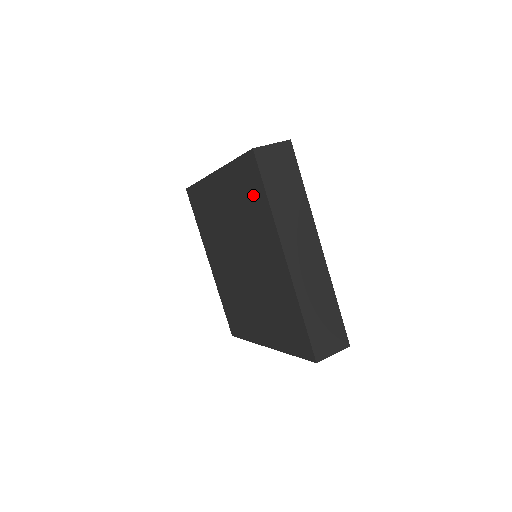
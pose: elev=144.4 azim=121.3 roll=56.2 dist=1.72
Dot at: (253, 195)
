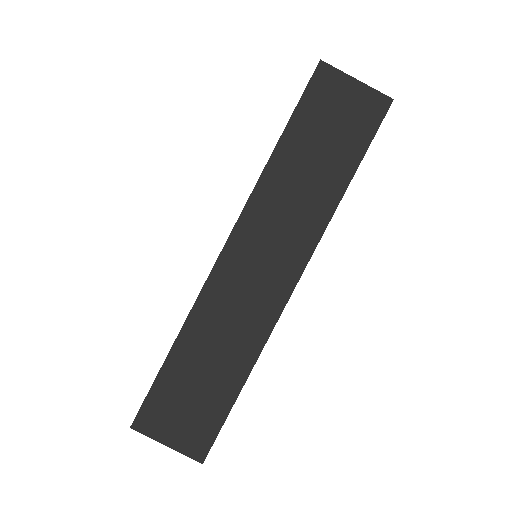
Dot at: occluded
